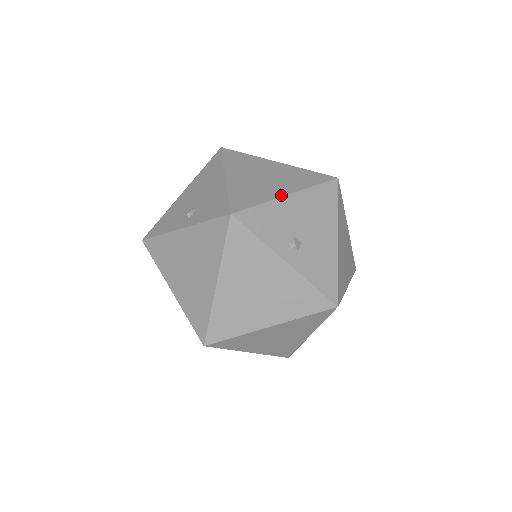
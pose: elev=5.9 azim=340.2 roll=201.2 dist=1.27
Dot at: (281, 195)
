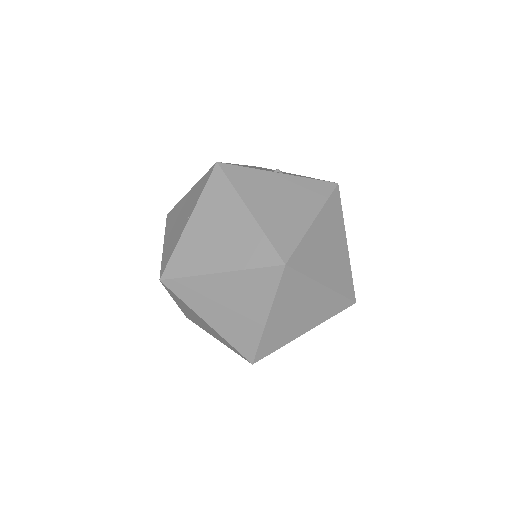
Dot at: occluded
